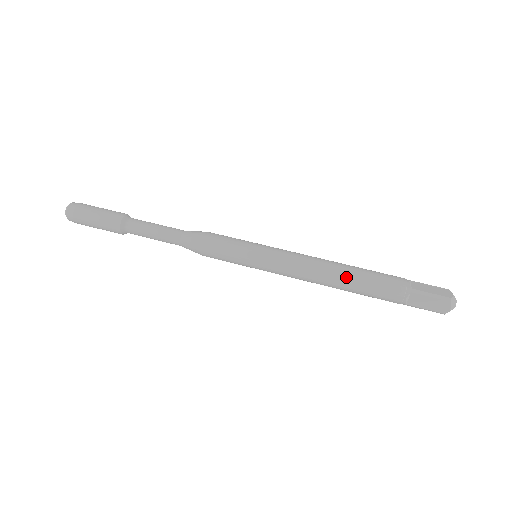
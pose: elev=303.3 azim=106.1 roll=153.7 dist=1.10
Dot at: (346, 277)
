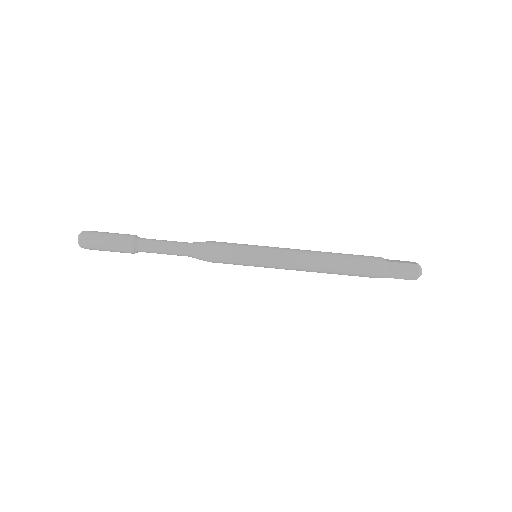
Dot at: (332, 273)
